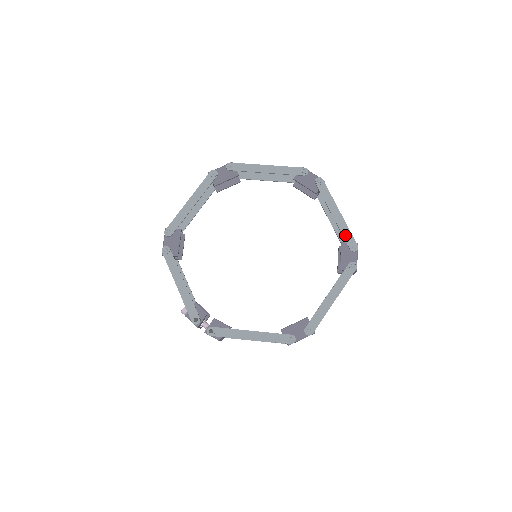
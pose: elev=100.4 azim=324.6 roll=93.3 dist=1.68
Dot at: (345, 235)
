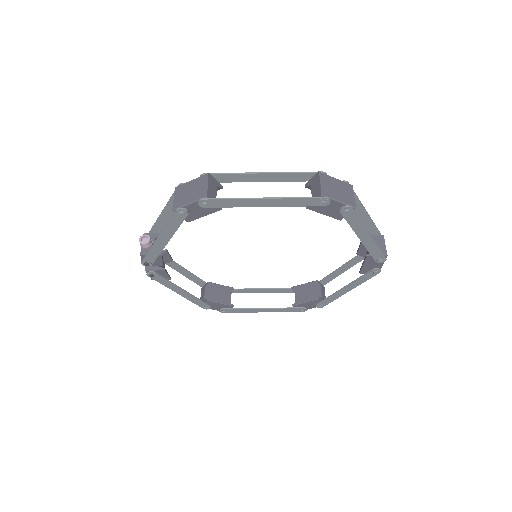
Dot at: (328, 300)
